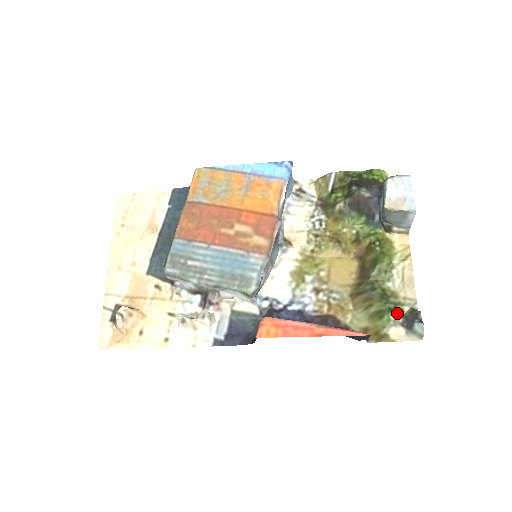
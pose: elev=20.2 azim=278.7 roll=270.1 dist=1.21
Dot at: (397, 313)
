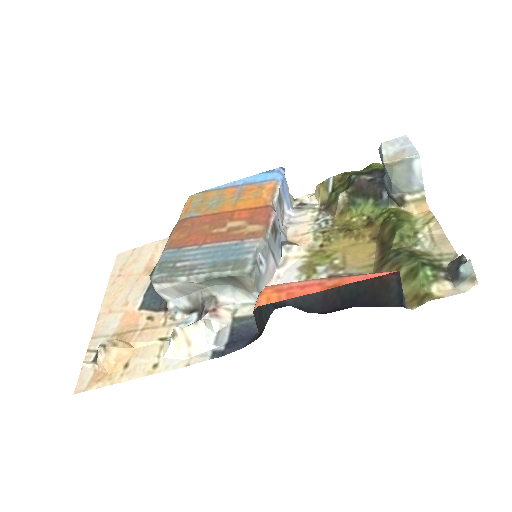
Dot at: (435, 267)
